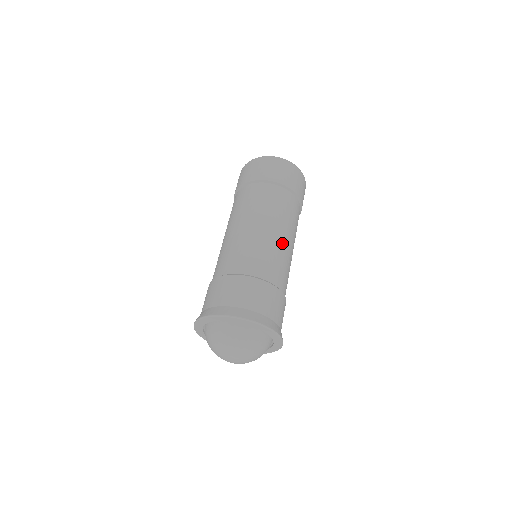
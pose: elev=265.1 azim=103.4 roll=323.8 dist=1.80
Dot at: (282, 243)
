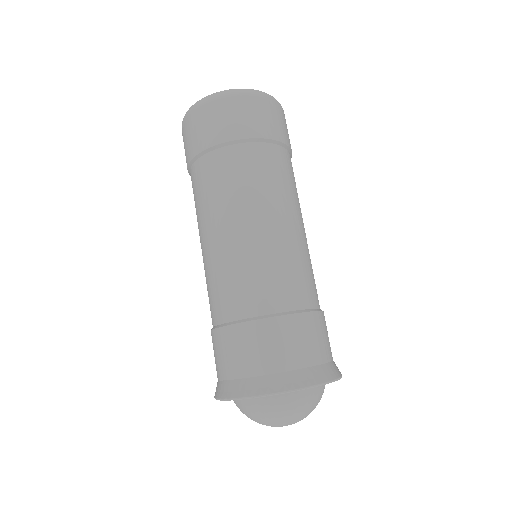
Dot at: (286, 236)
